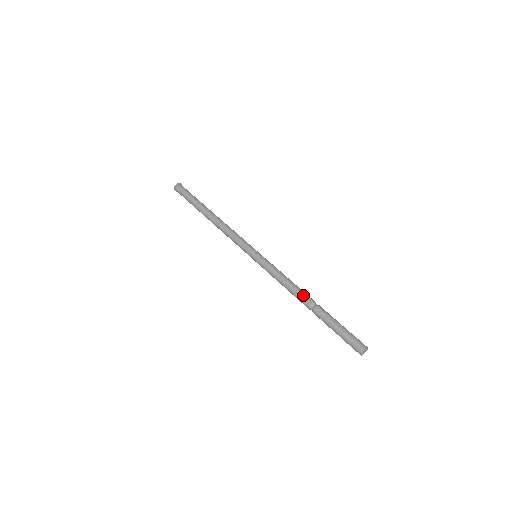
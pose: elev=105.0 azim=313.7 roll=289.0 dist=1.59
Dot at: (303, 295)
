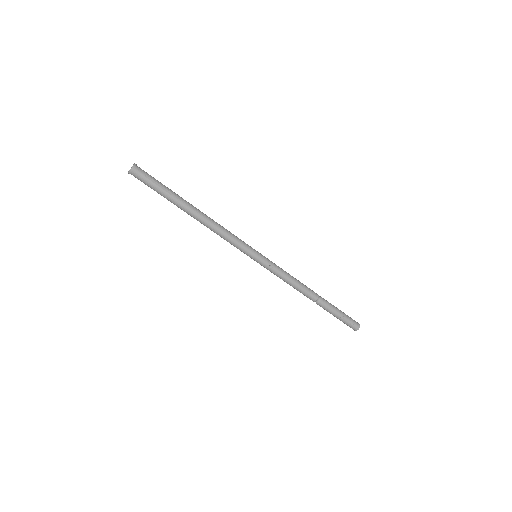
Dot at: occluded
